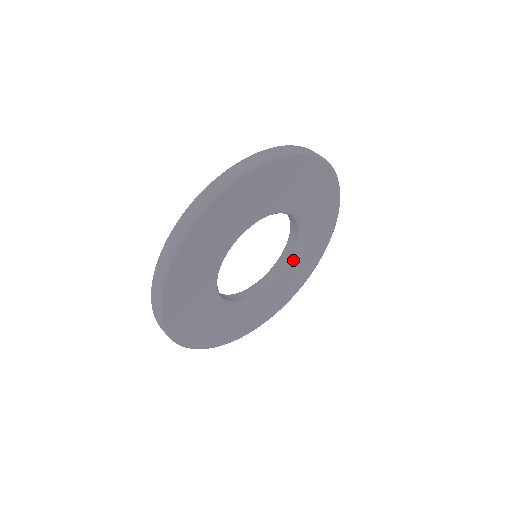
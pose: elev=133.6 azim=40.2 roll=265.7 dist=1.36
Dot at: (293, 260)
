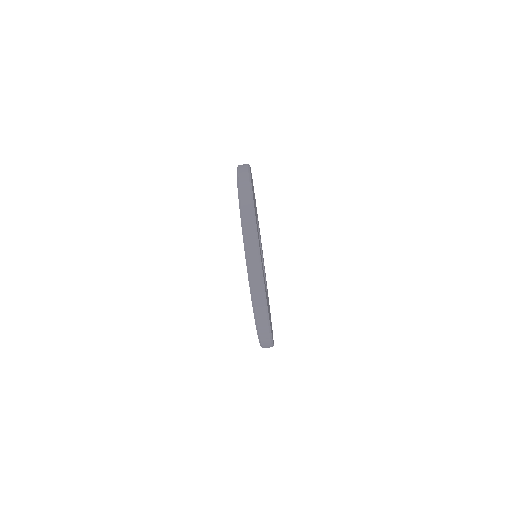
Dot at: (261, 249)
